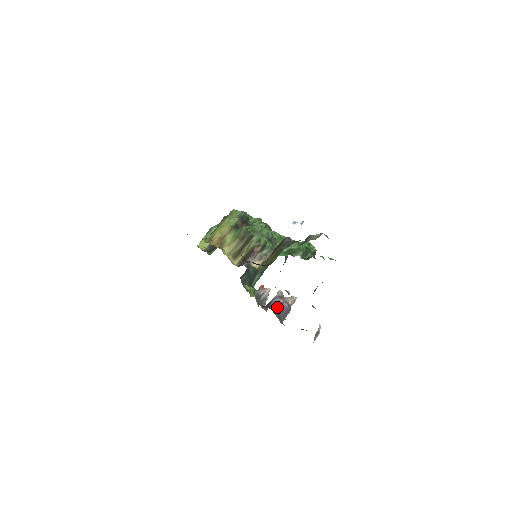
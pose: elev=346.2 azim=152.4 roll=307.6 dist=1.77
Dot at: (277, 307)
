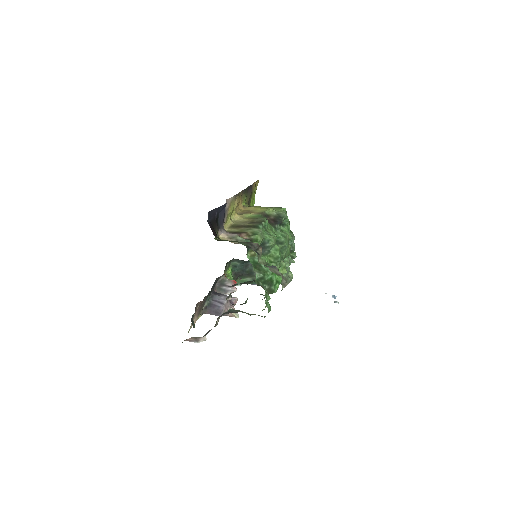
Dot at: (216, 300)
